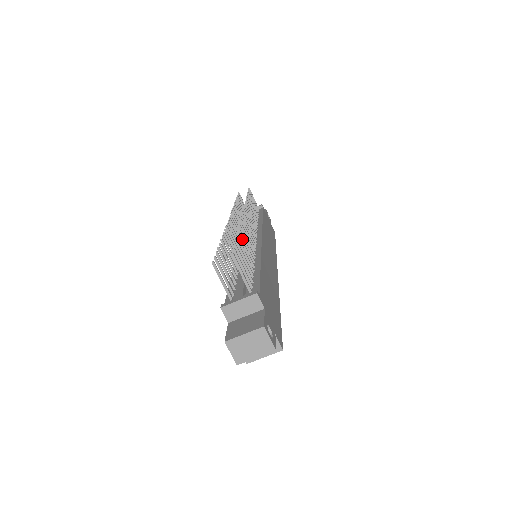
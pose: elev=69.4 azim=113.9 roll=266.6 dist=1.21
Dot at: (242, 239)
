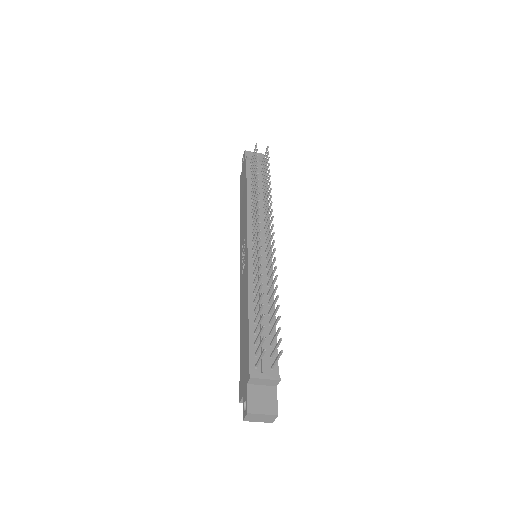
Dot at: (274, 291)
